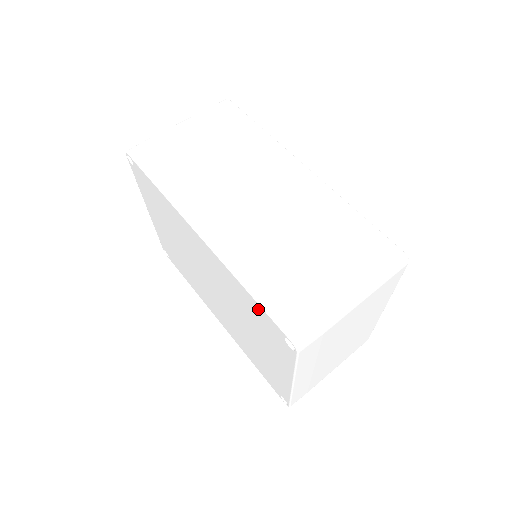
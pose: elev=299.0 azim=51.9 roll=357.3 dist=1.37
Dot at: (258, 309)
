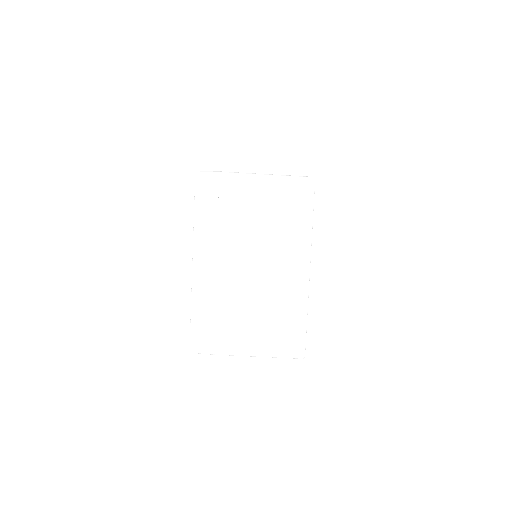
Dot at: occluded
